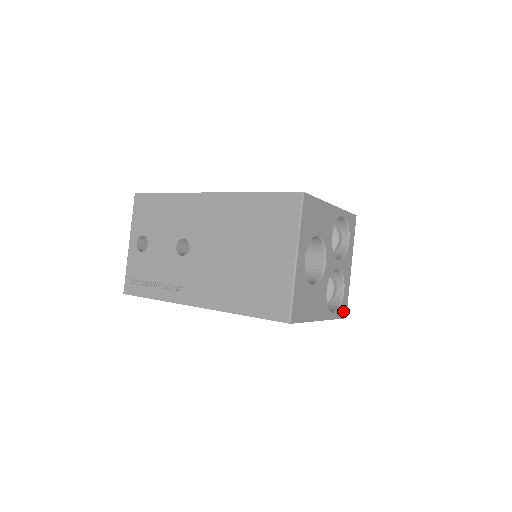
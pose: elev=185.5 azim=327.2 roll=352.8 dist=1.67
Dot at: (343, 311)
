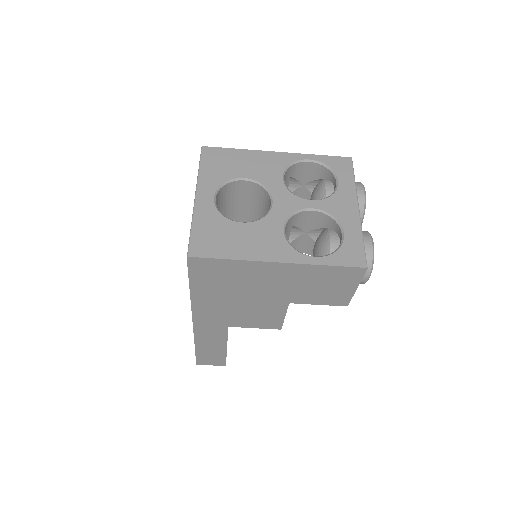
Dot at: (351, 258)
